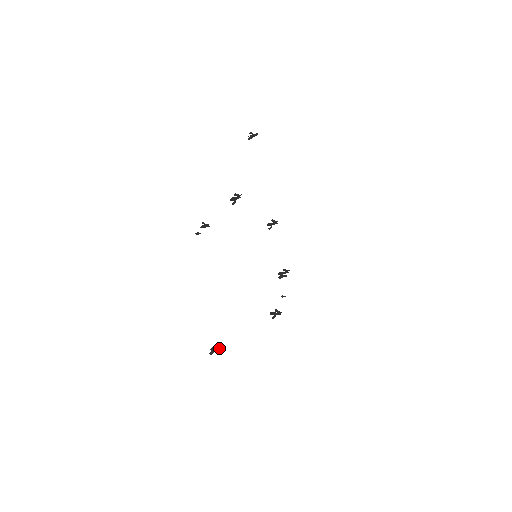
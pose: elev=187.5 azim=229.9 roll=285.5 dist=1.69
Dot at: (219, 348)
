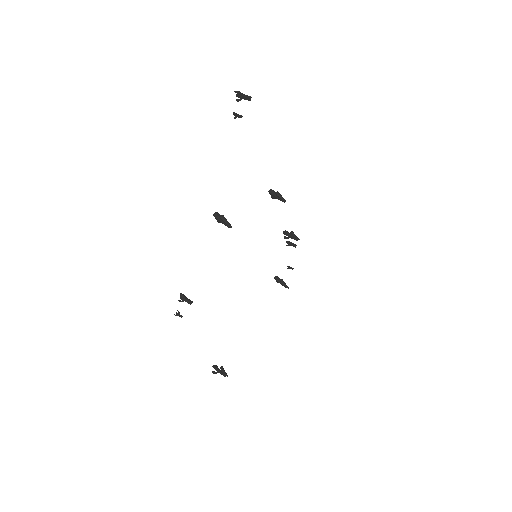
Dot at: occluded
